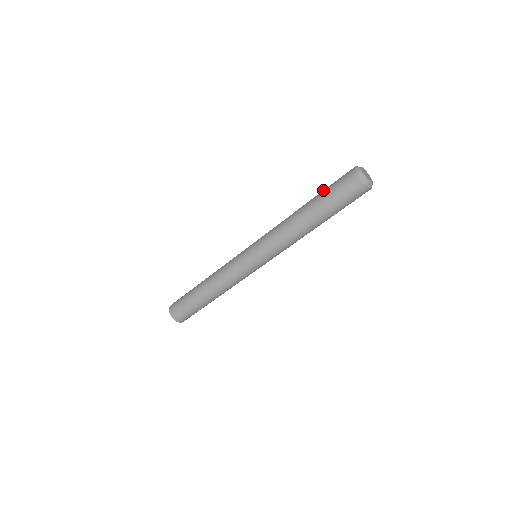
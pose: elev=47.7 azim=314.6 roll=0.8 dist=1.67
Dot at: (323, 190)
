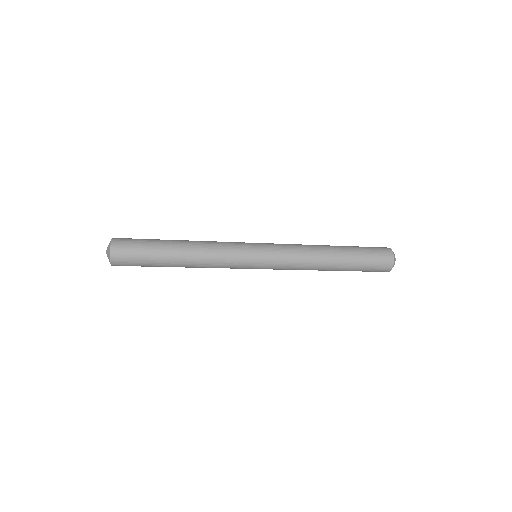
Dot at: (359, 252)
